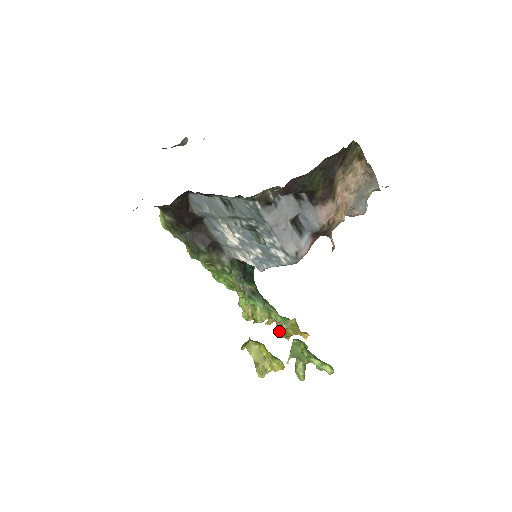
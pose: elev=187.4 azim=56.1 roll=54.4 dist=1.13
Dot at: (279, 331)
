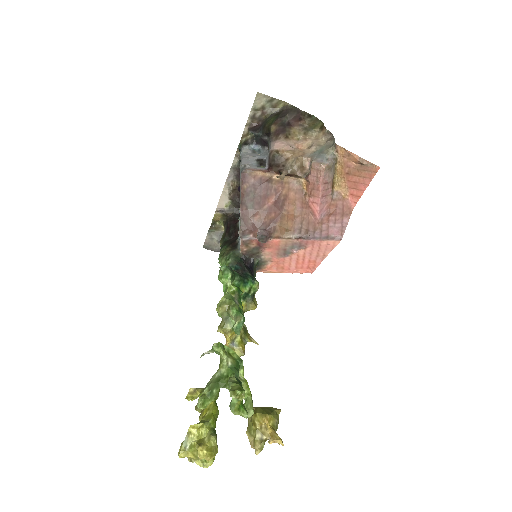
Dot at: occluded
